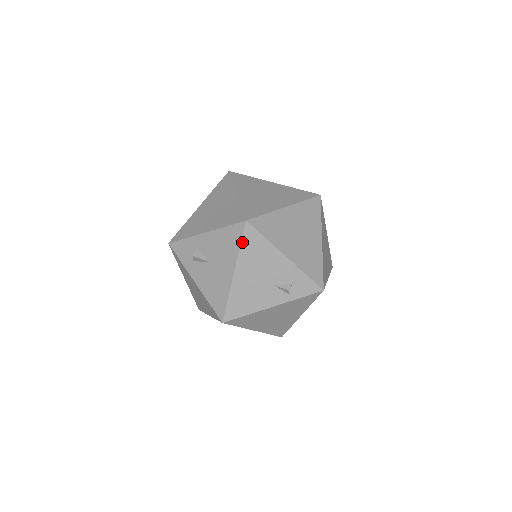
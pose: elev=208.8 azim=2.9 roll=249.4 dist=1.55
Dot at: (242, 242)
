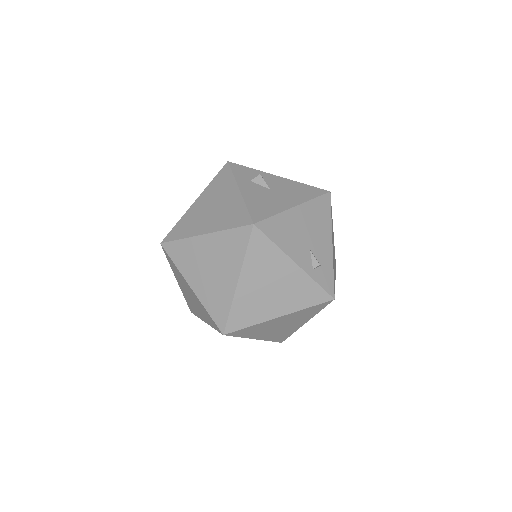
Dot at: (317, 198)
